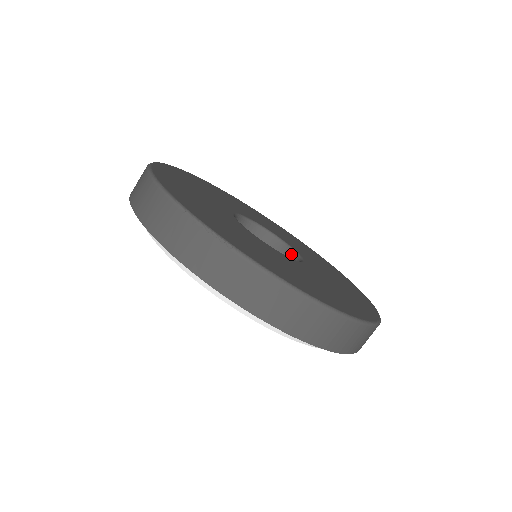
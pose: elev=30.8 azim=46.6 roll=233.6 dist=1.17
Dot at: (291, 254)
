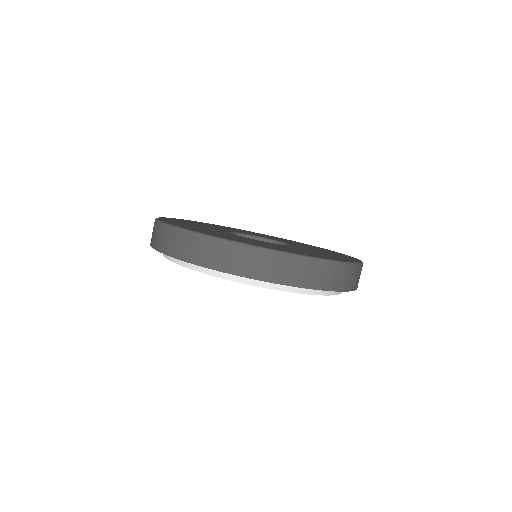
Dot at: occluded
